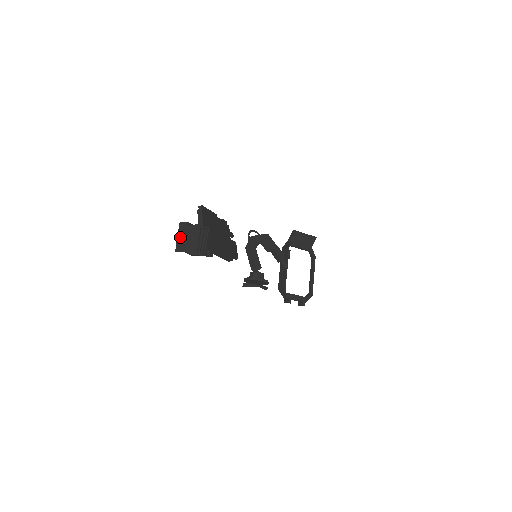
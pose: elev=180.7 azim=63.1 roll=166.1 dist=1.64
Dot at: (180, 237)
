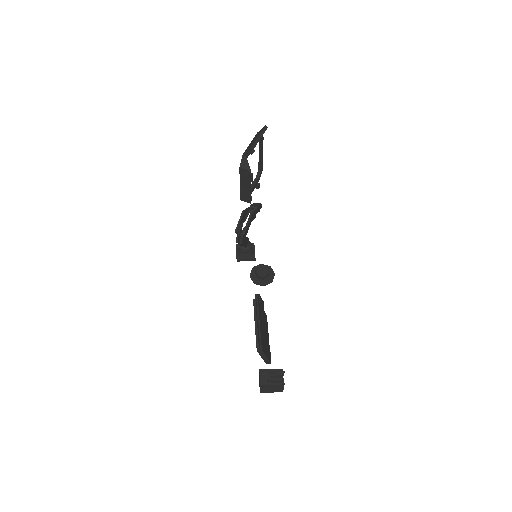
Dot at: (263, 389)
